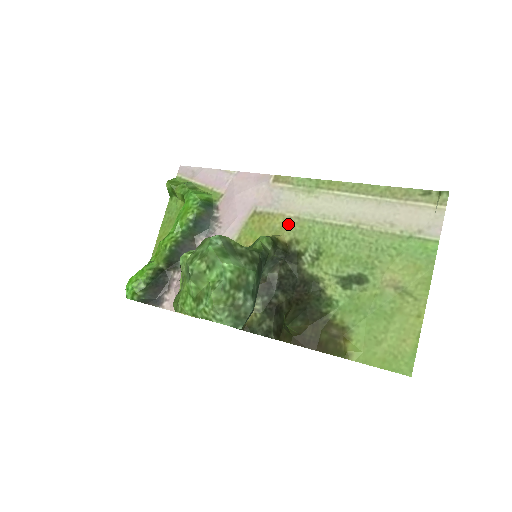
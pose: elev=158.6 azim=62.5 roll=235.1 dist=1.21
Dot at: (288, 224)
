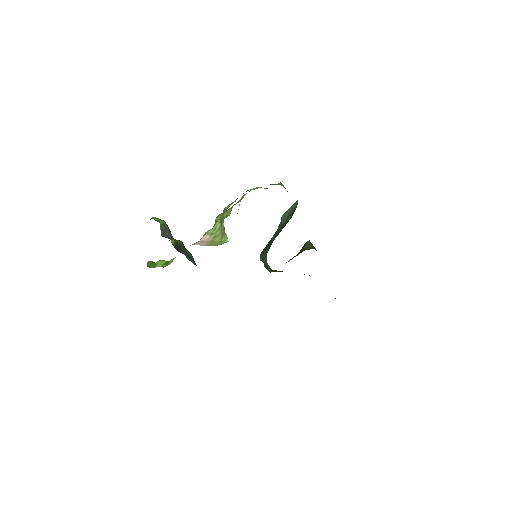
Dot at: occluded
